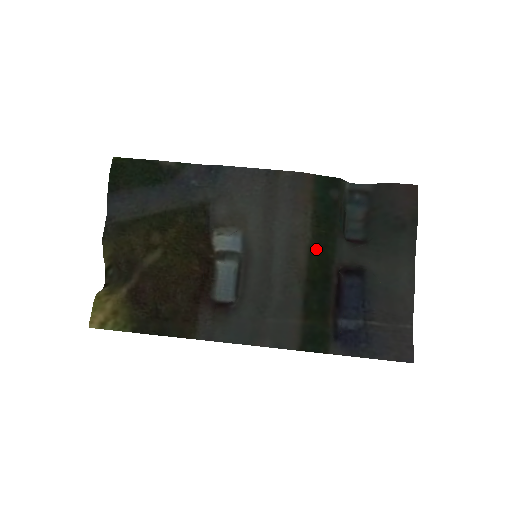
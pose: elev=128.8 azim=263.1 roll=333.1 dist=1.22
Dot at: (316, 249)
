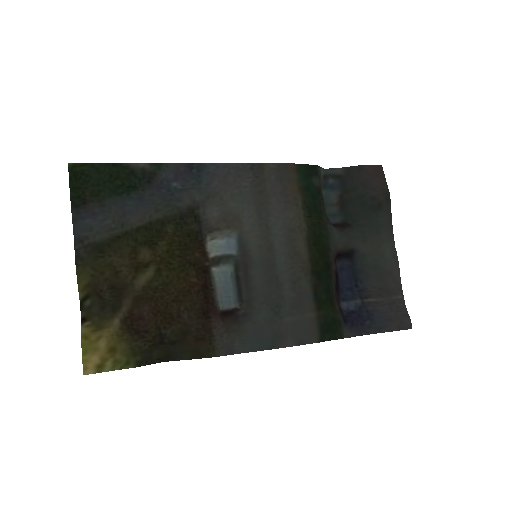
Dot at: (313, 239)
